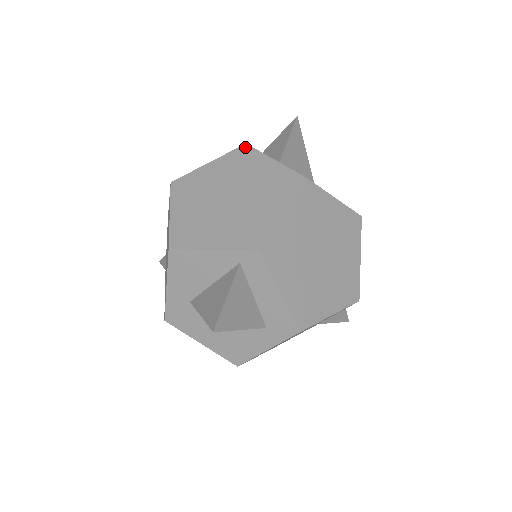
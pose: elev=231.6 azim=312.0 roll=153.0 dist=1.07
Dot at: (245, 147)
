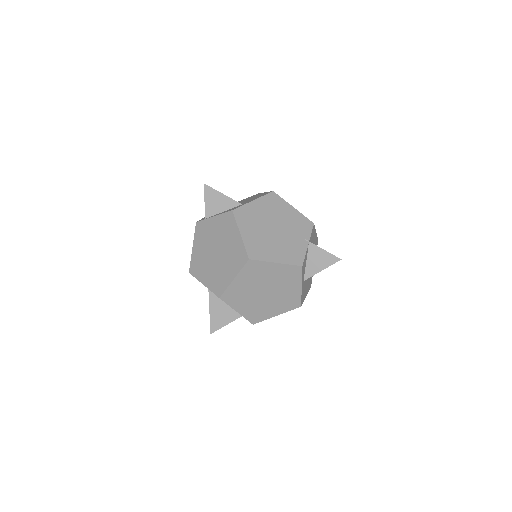
Dot at: (300, 269)
